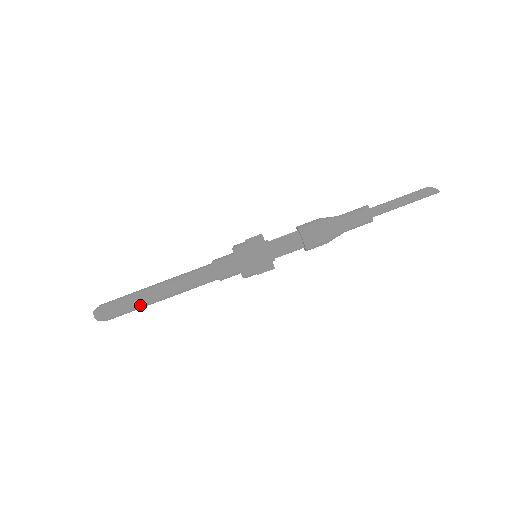
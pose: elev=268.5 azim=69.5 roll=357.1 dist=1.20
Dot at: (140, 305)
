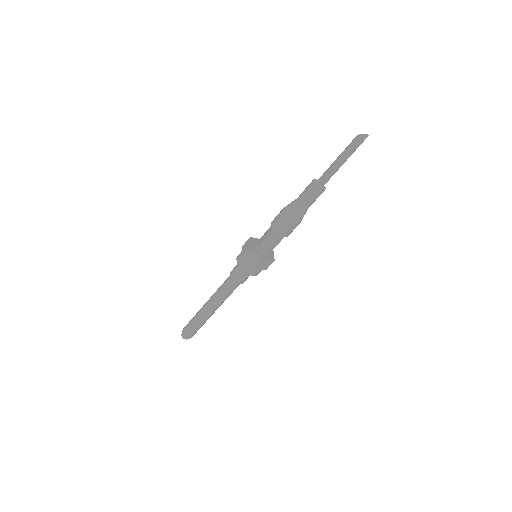
Dot at: (200, 319)
